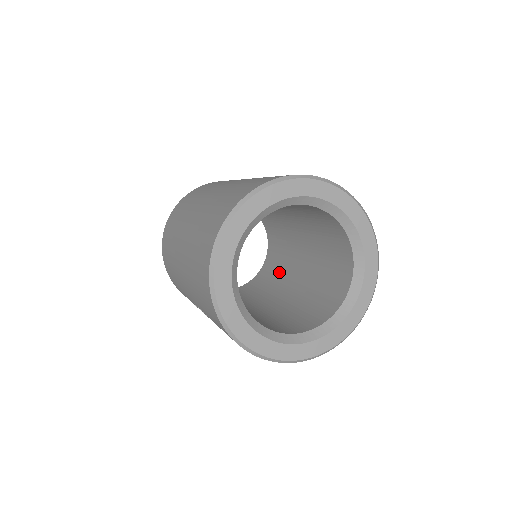
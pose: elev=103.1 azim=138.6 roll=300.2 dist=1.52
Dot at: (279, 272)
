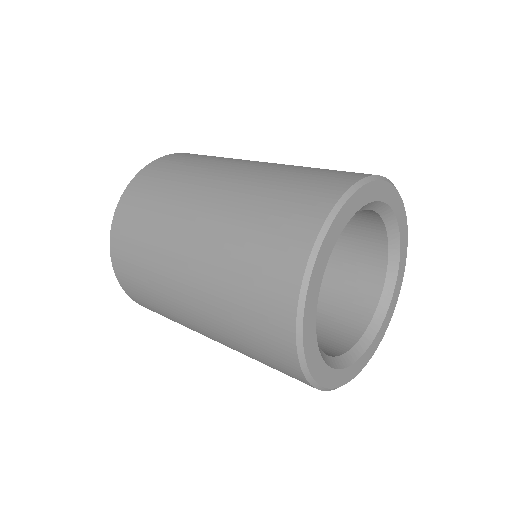
Dot at: occluded
